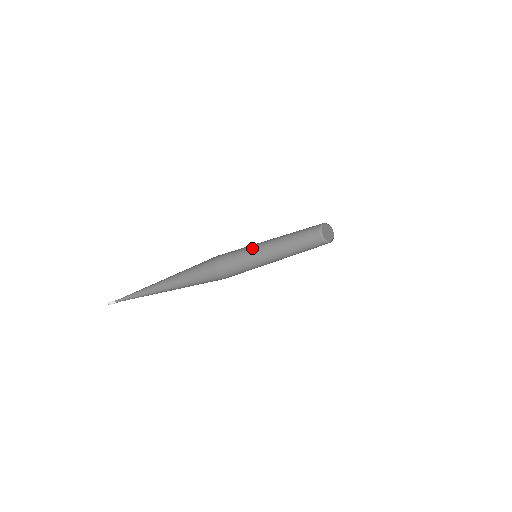
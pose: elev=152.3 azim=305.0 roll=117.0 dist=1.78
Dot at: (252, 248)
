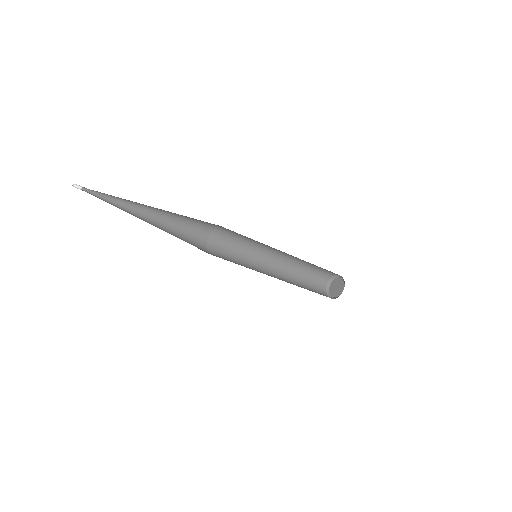
Dot at: (256, 247)
